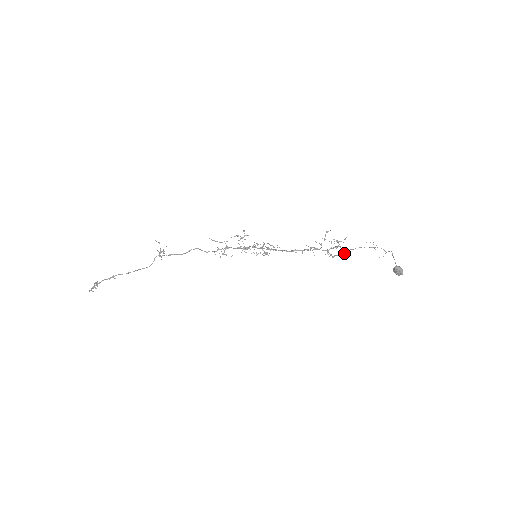
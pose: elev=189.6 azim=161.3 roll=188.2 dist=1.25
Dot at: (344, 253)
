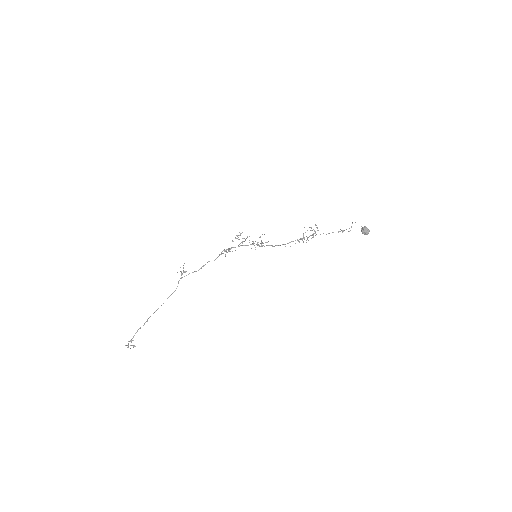
Dot at: occluded
